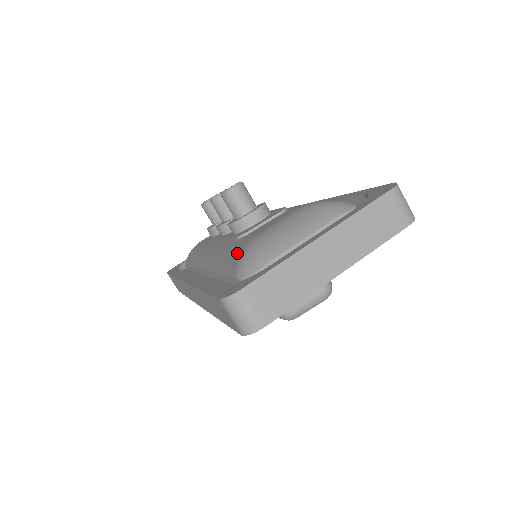
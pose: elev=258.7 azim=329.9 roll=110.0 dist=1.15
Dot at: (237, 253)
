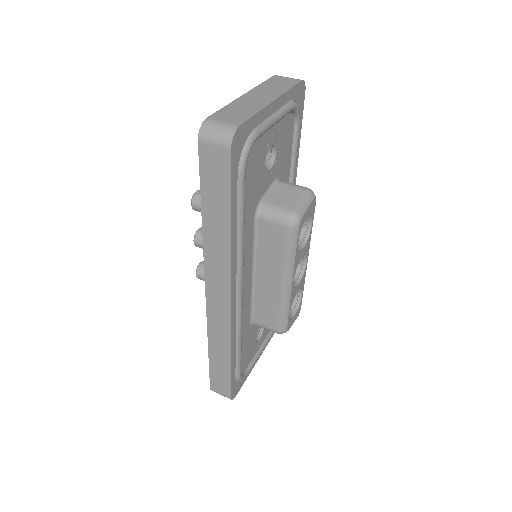
Dot at: occluded
